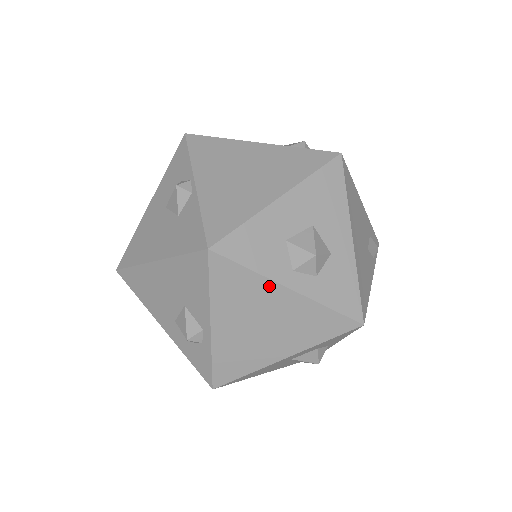
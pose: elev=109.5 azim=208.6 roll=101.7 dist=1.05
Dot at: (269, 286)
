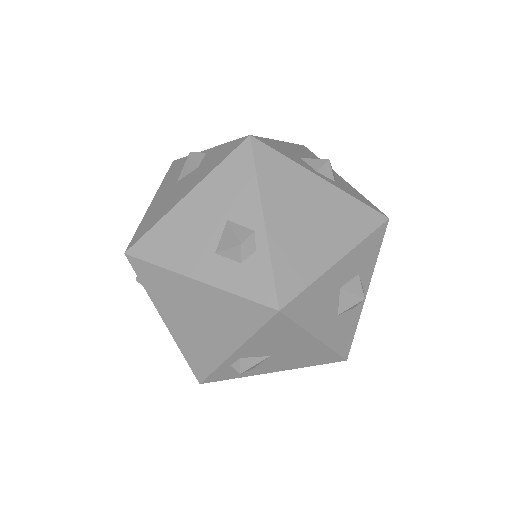
Dot at: (305, 174)
